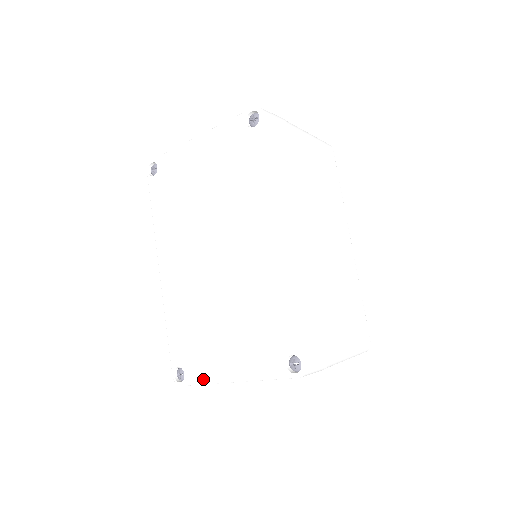
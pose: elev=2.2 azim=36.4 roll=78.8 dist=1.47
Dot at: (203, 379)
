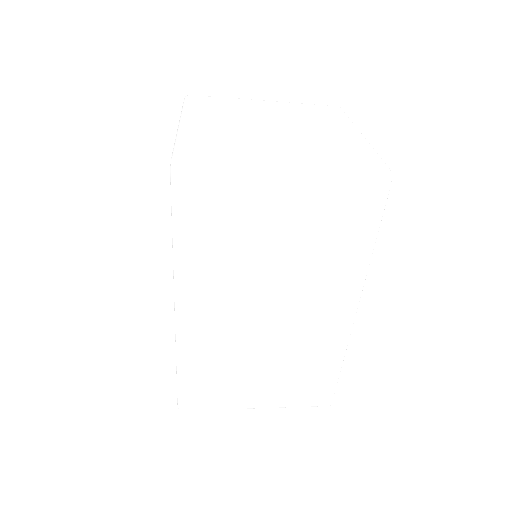
Dot at: occluded
